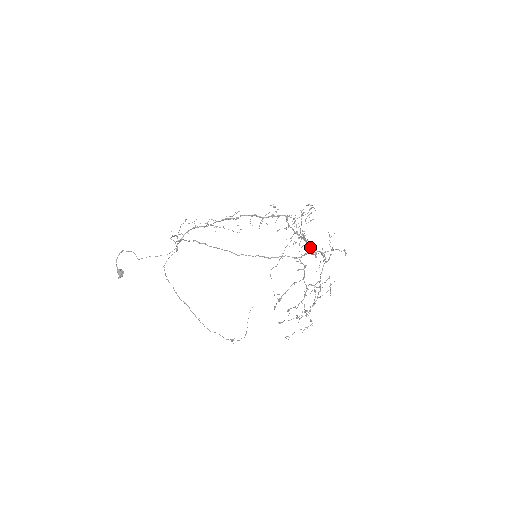
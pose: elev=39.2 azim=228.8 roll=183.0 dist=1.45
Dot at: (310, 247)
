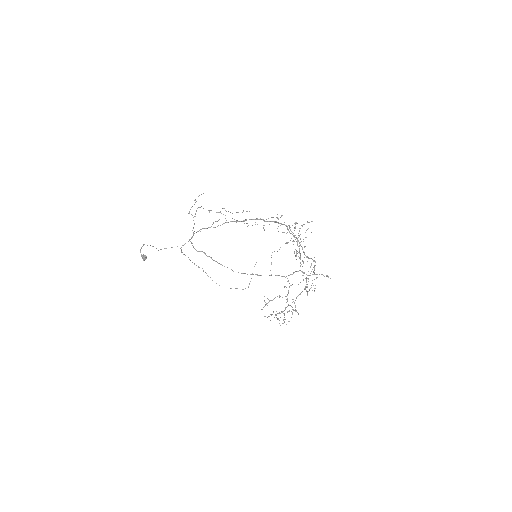
Dot at: (304, 253)
